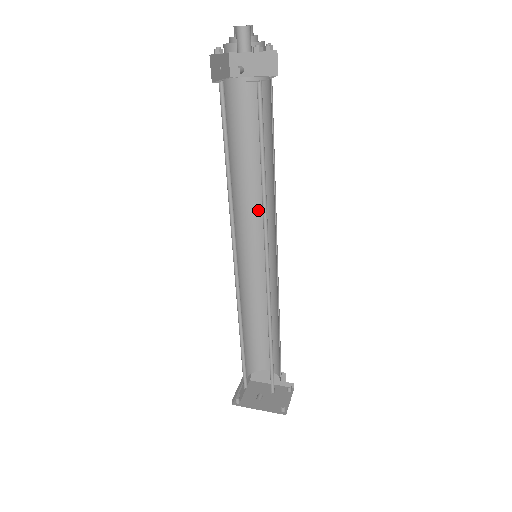
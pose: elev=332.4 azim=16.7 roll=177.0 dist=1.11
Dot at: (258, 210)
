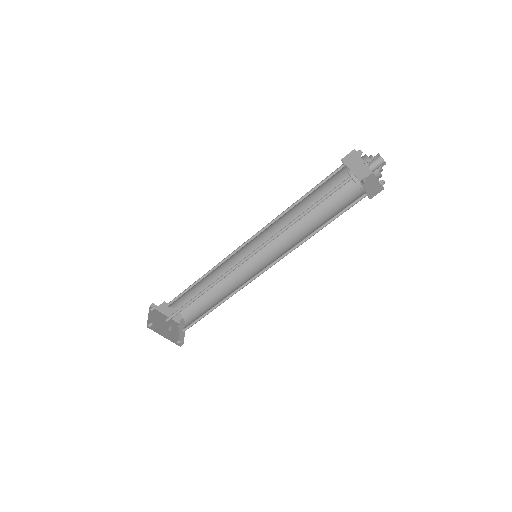
Dot at: (276, 229)
